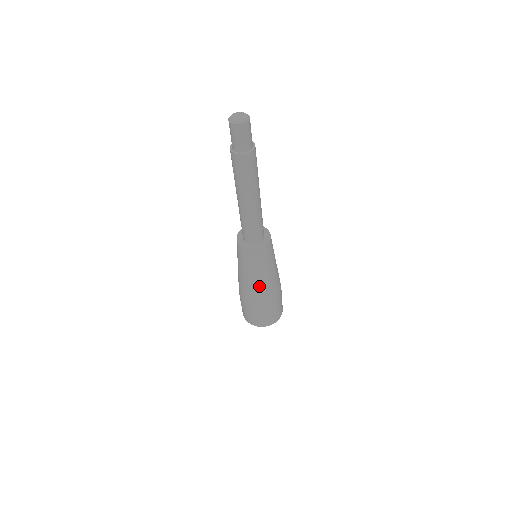
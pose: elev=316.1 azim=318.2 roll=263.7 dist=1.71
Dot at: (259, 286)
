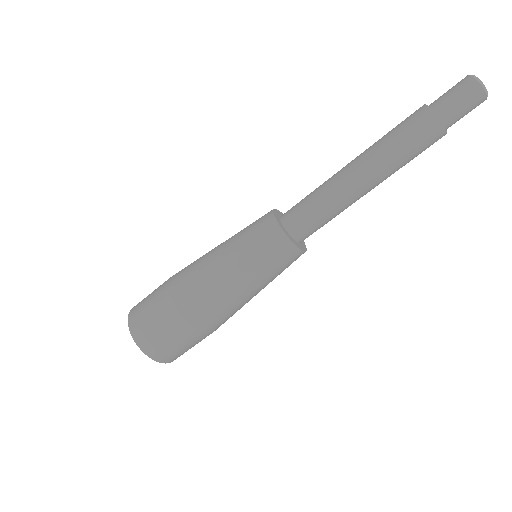
Dot at: (221, 287)
